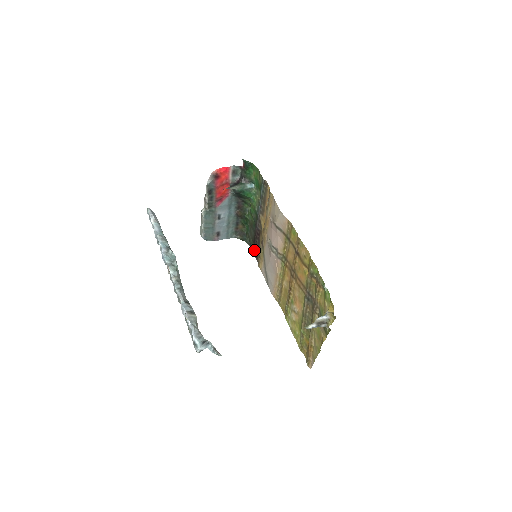
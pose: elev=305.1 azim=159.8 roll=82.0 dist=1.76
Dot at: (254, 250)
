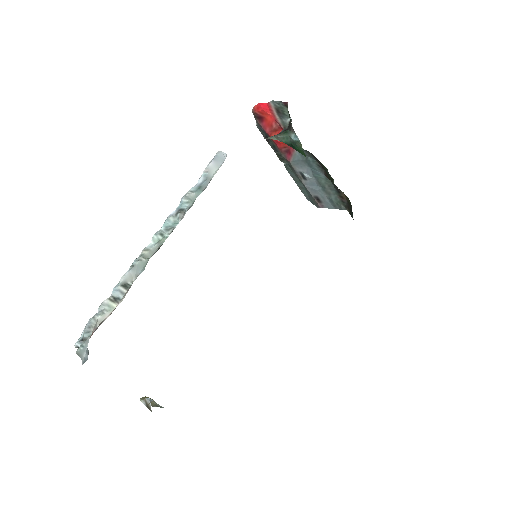
Dot at: occluded
